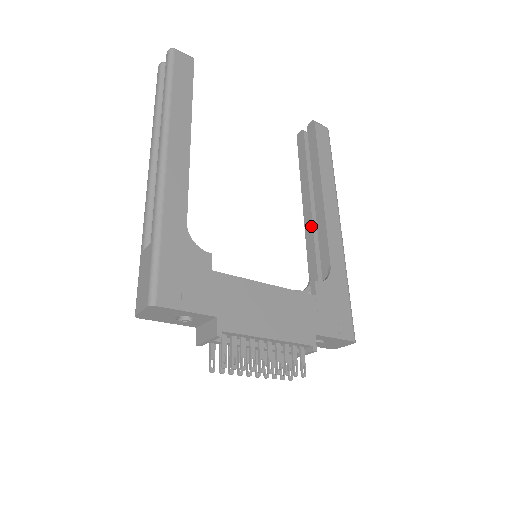
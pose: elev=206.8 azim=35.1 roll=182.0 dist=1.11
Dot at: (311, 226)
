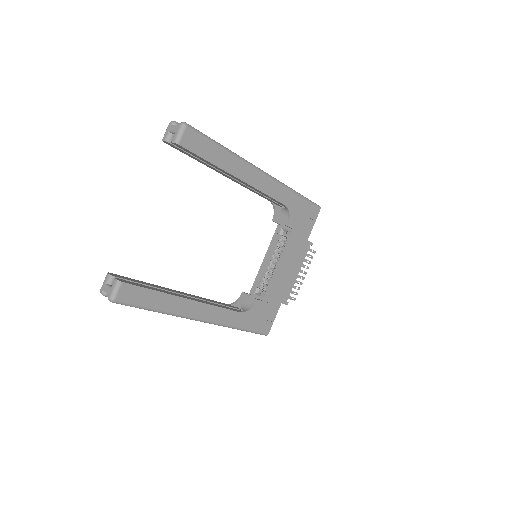
Dot at: occluded
